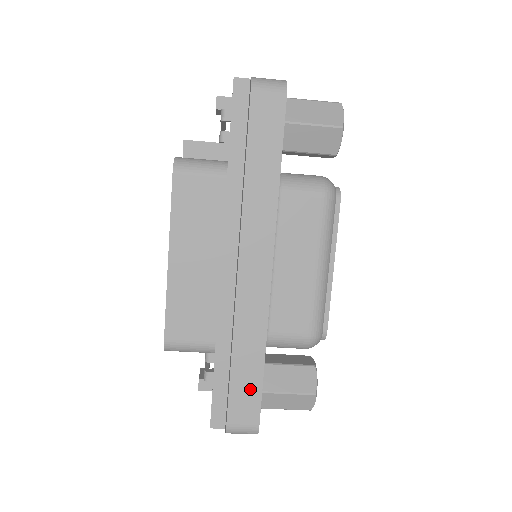
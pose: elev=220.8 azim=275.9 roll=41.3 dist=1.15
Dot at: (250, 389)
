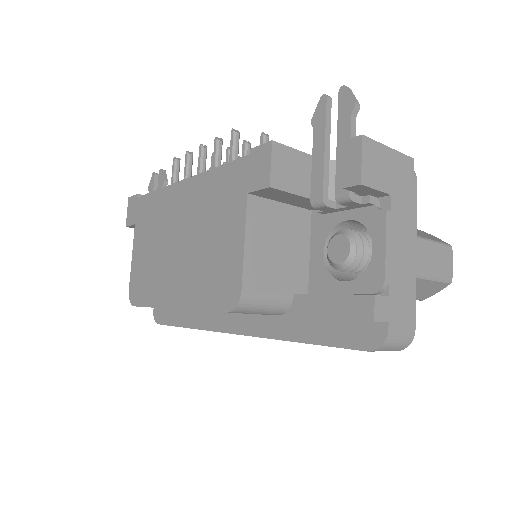
Dot at: occluded
